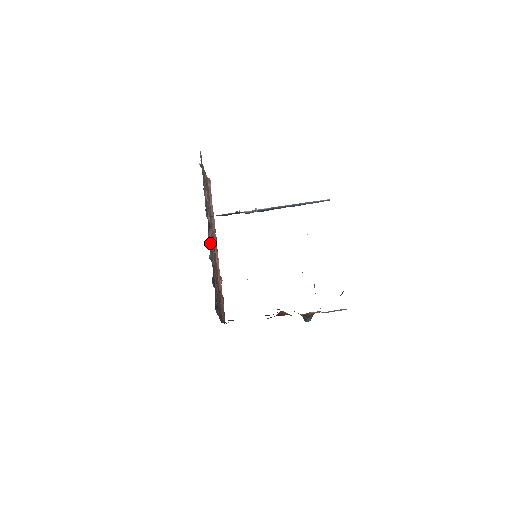
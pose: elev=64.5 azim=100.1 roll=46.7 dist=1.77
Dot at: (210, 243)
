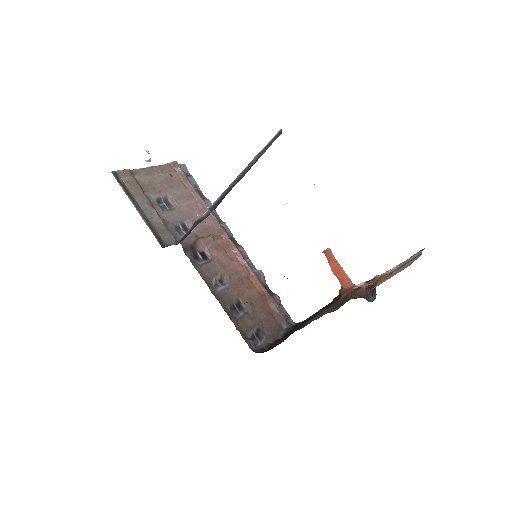
Dot at: (204, 266)
